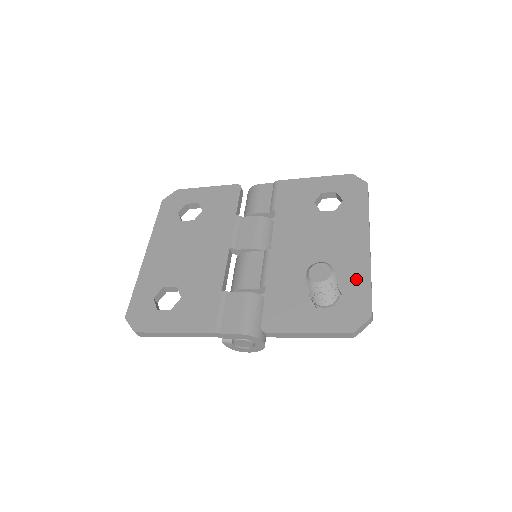
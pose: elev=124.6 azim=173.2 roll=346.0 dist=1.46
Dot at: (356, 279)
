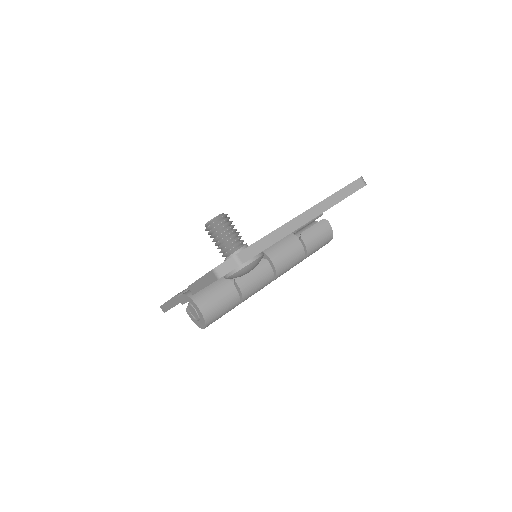
Dot at: occluded
